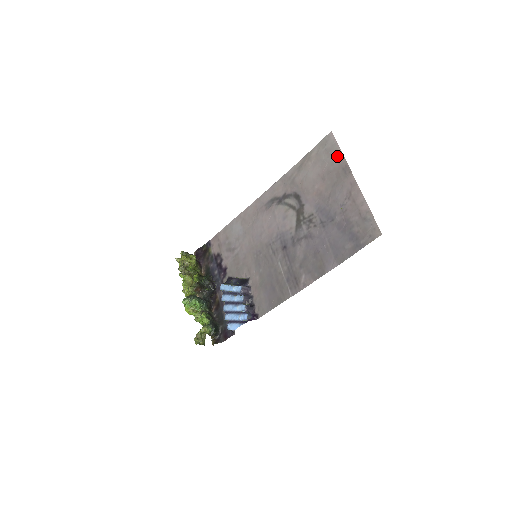
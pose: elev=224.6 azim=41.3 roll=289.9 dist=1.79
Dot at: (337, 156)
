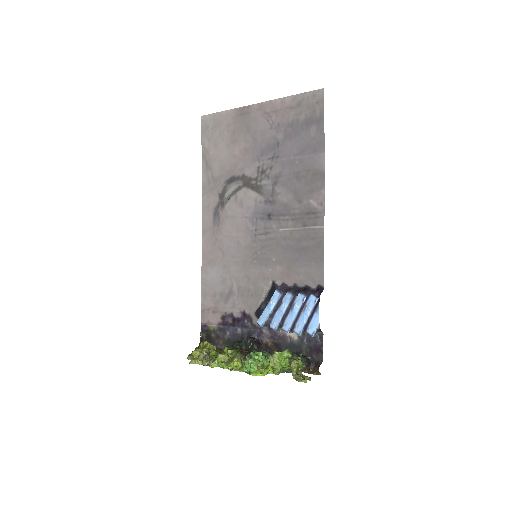
Dot at: (225, 117)
